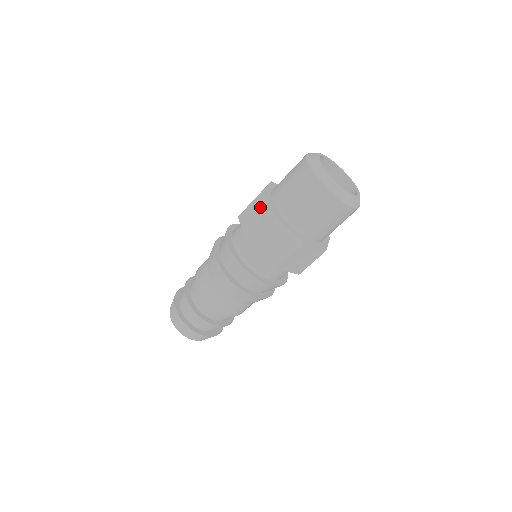
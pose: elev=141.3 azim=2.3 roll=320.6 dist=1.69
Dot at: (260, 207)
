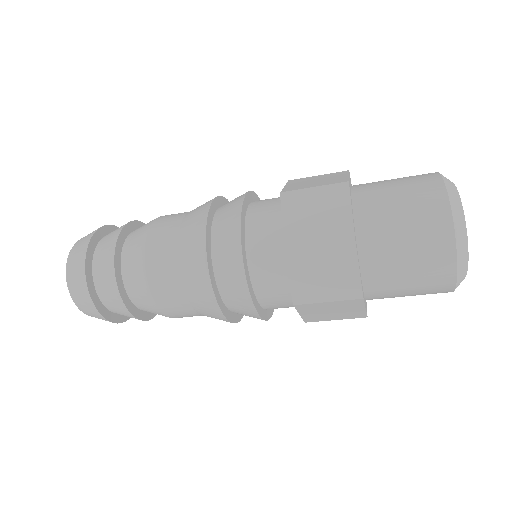
Dot at: (332, 176)
